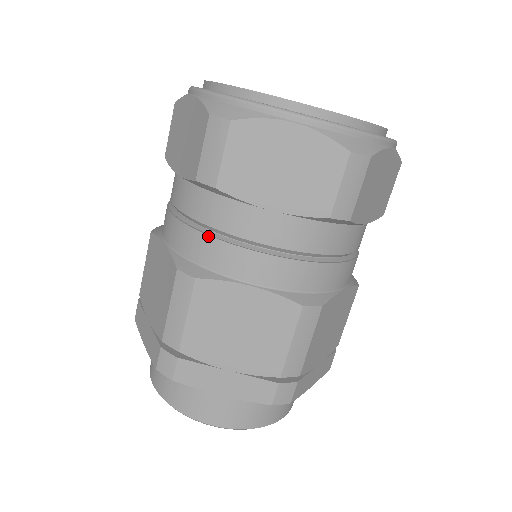
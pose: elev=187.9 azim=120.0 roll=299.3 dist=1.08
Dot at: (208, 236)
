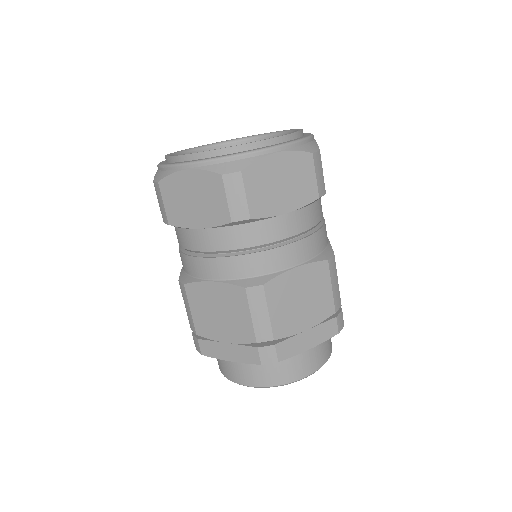
Dot at: (184, 255)
